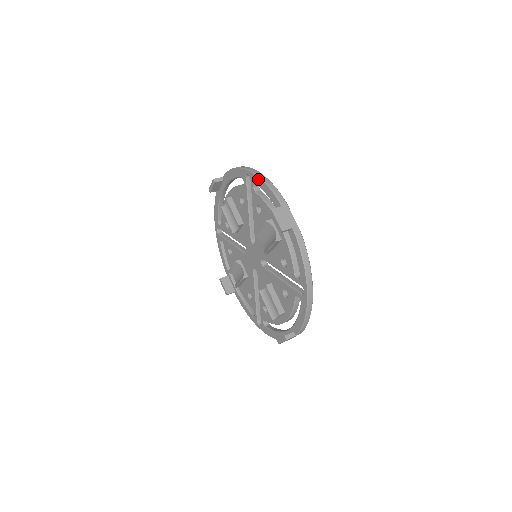
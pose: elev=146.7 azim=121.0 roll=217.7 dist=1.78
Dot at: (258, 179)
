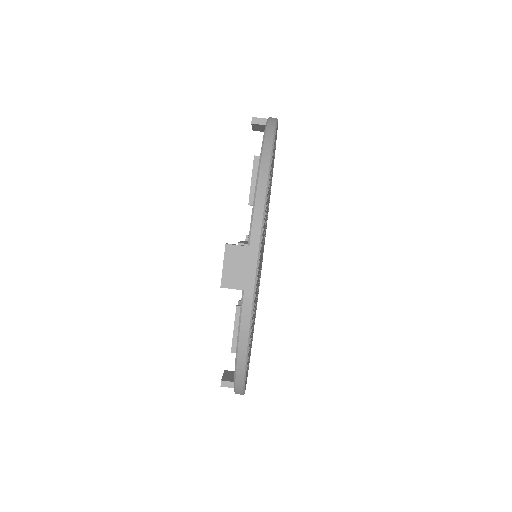
Dot at: (257, 173)
